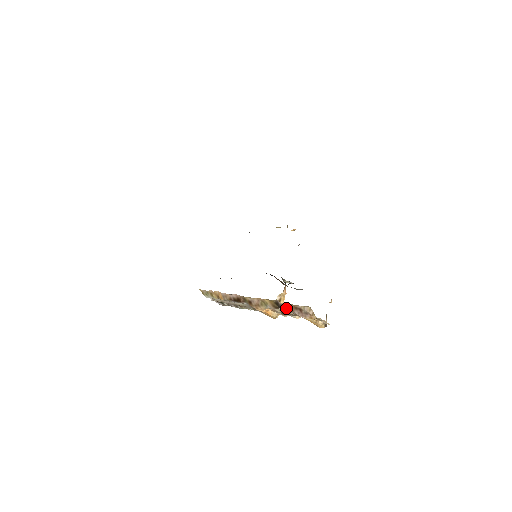
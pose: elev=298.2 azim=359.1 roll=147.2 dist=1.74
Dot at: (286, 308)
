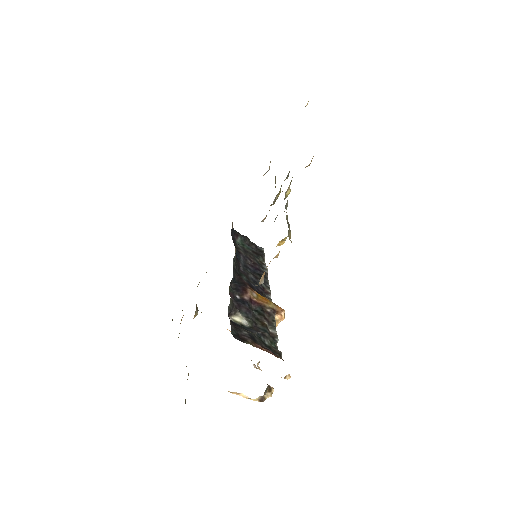
Dot at: occluded
